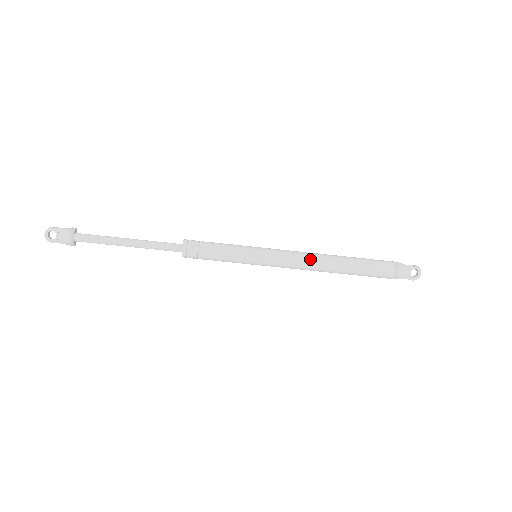
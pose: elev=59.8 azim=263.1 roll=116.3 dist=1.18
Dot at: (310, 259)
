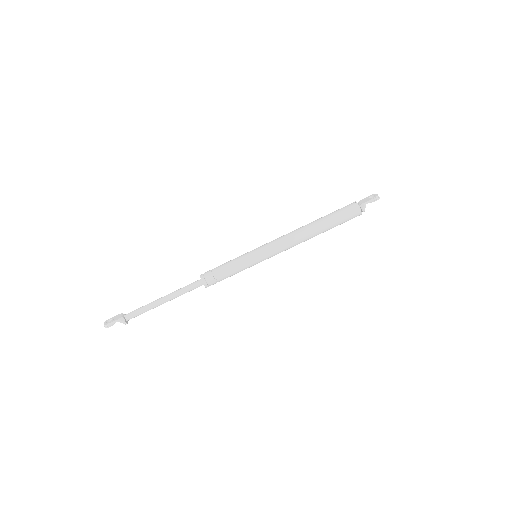
Dot at: (292, 231)
